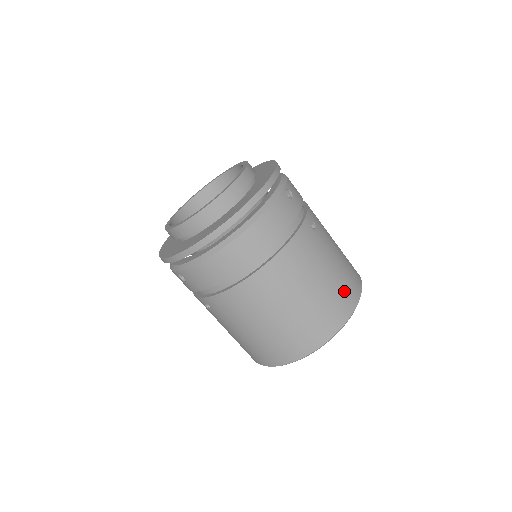
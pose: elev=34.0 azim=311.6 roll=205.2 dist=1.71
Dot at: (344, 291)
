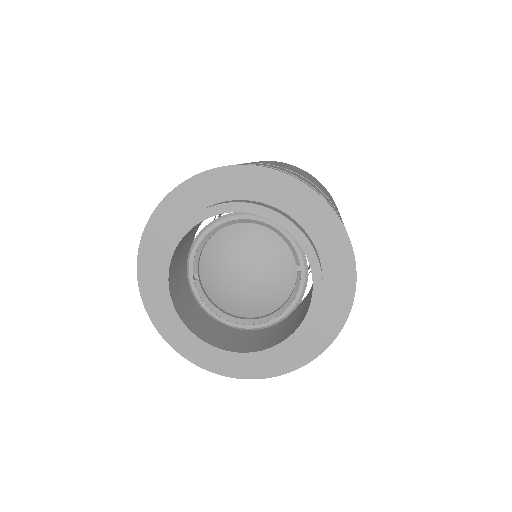
Dot at: occluded
